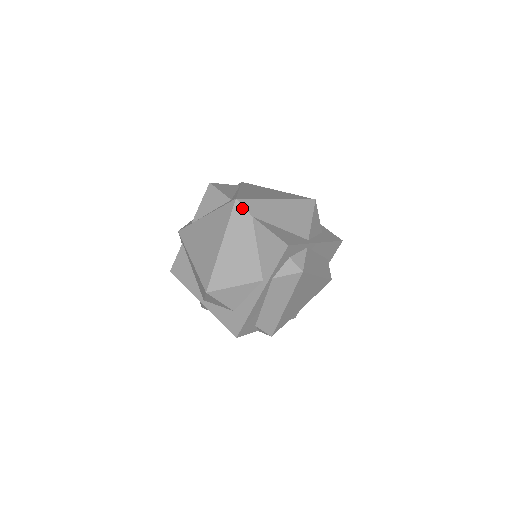
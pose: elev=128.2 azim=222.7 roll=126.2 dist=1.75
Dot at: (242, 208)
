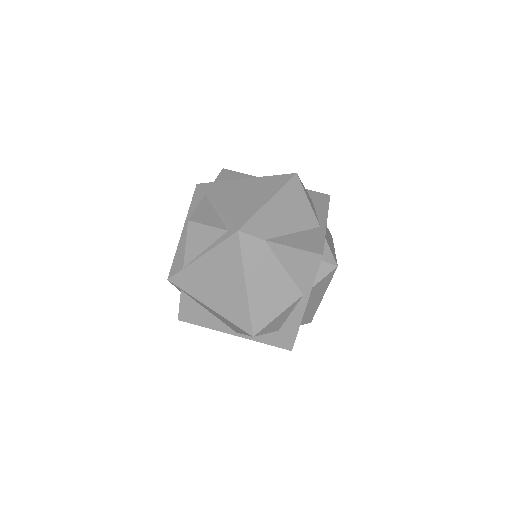
Dot at: (249, 237)
